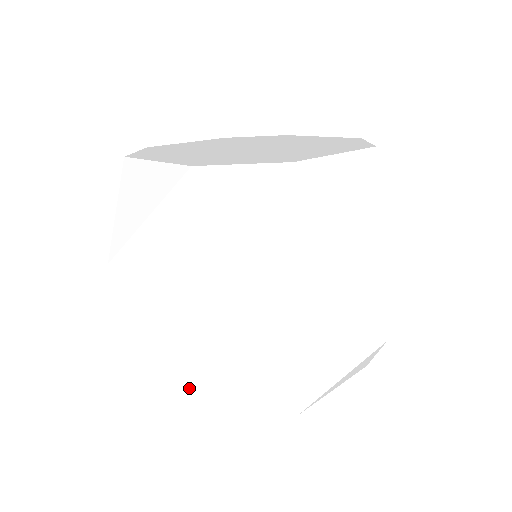
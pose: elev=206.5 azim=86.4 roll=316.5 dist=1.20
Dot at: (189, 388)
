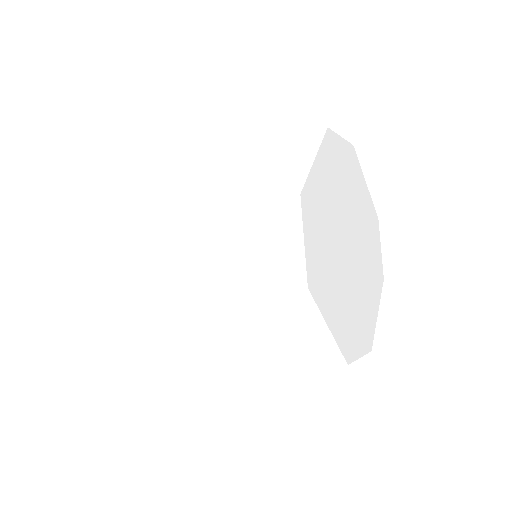
Dot at: occluded
